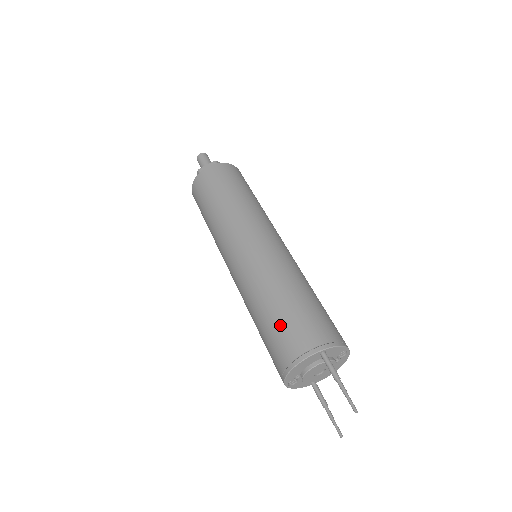
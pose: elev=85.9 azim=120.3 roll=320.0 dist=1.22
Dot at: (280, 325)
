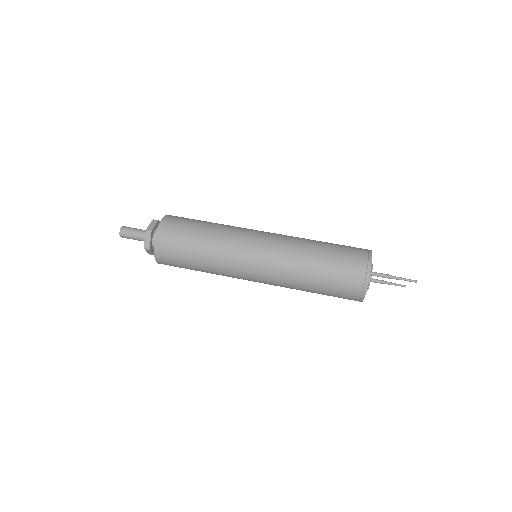
Dot at: (334, 285)
